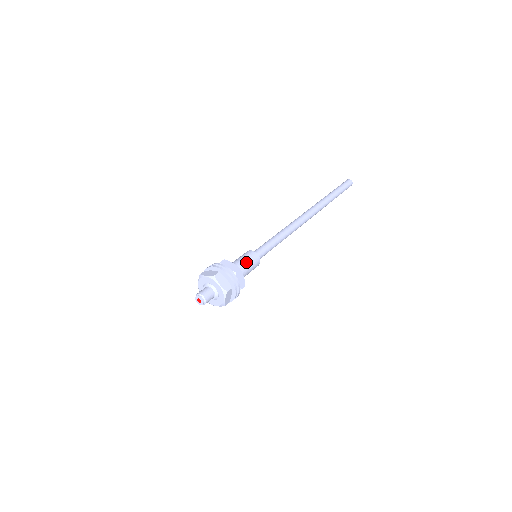
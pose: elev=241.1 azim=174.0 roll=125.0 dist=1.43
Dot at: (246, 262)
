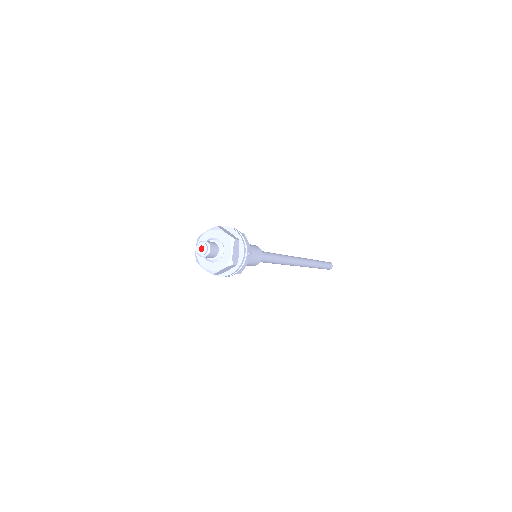
Dot at: (253, 253)
